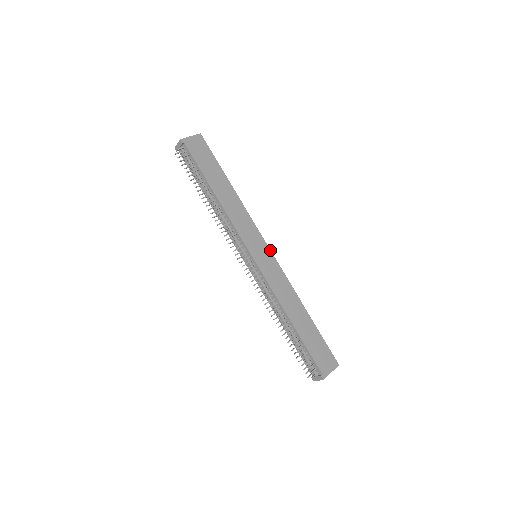
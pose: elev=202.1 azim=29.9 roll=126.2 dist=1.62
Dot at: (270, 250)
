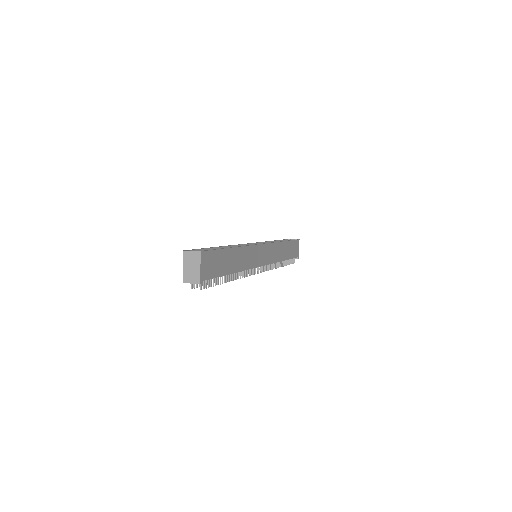
Dot at: (264, 244)
